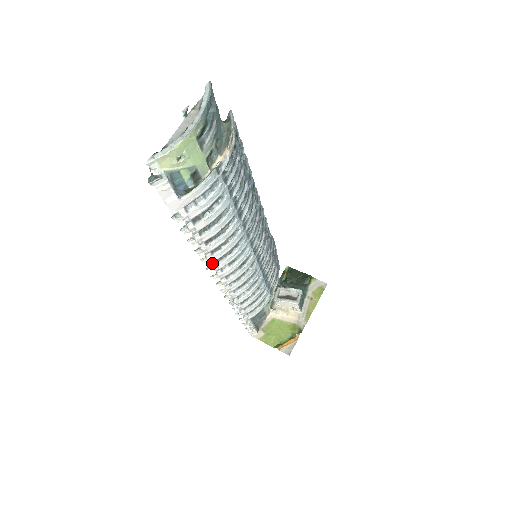
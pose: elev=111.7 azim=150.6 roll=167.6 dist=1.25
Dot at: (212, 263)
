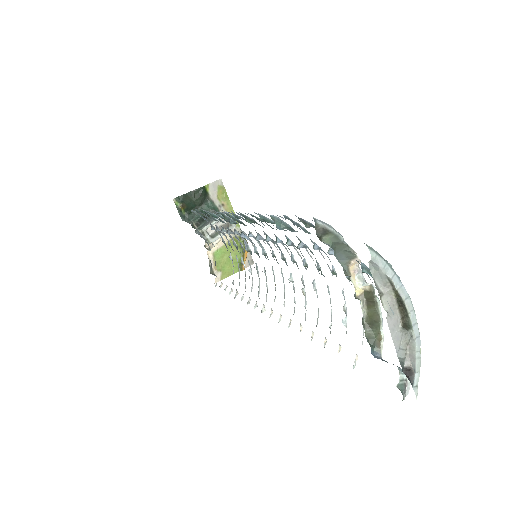
Dot at: occluded
